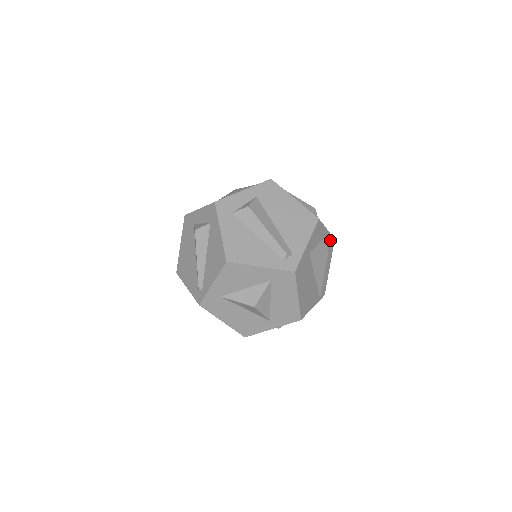
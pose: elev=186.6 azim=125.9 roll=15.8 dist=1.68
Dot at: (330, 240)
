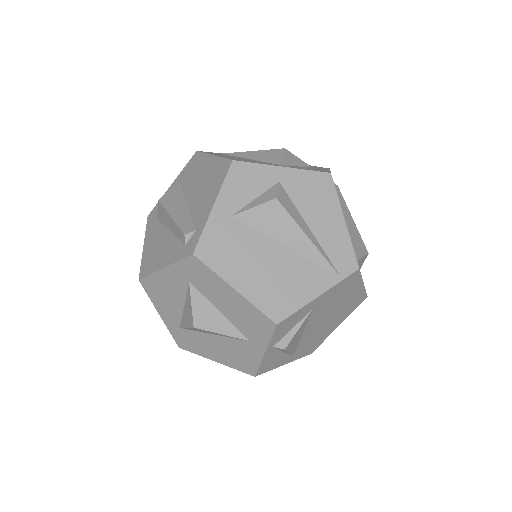
Dot at: (311, 179)
